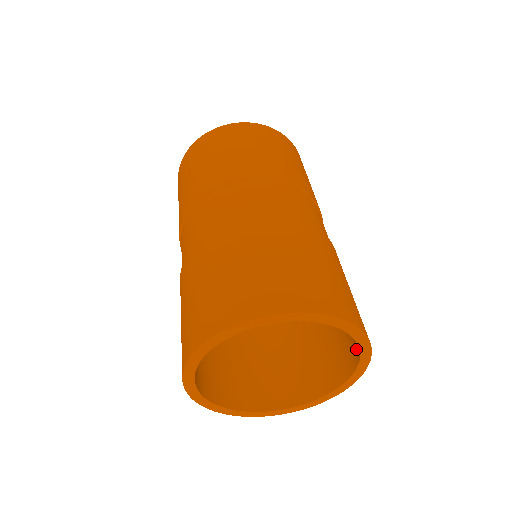
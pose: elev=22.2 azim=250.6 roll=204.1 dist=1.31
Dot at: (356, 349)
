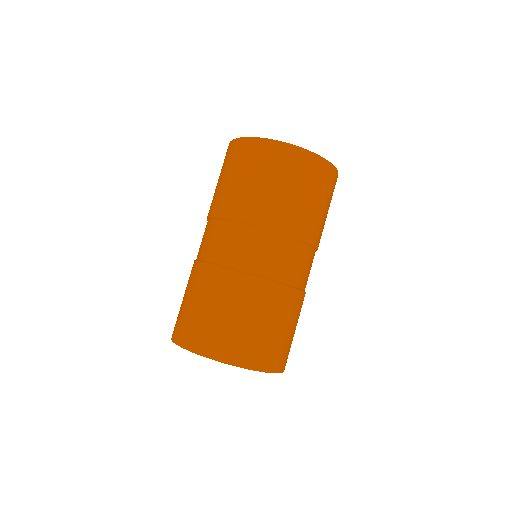
Dot at: occluded
